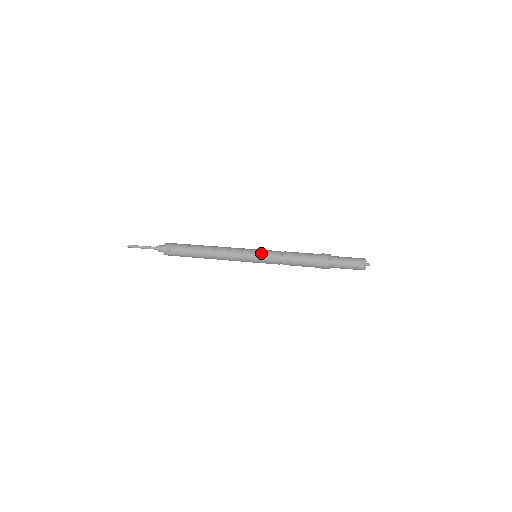
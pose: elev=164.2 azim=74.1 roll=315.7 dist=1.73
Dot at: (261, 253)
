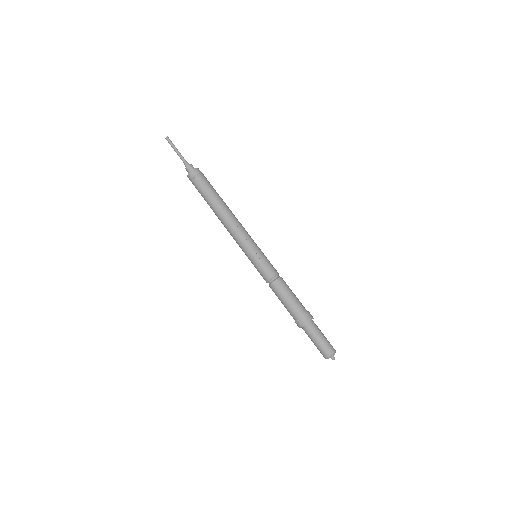
Dot at: (260, 260)
